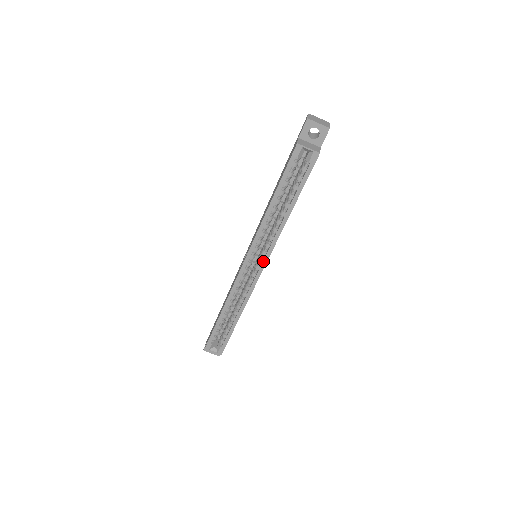
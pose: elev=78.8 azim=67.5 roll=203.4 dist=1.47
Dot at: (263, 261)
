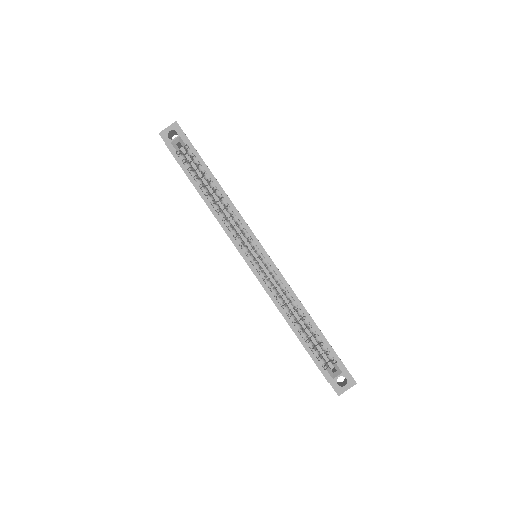
Dot at: (254, 241)
